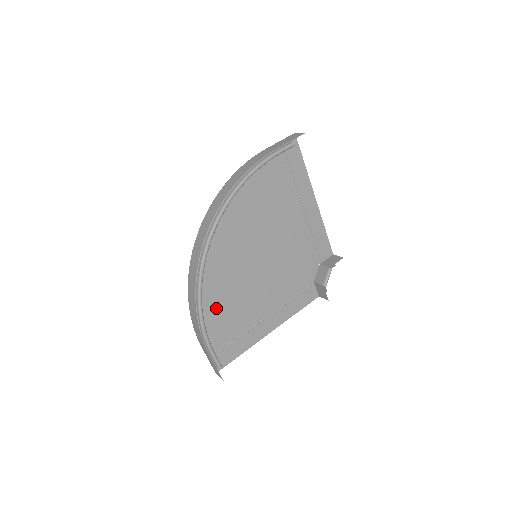
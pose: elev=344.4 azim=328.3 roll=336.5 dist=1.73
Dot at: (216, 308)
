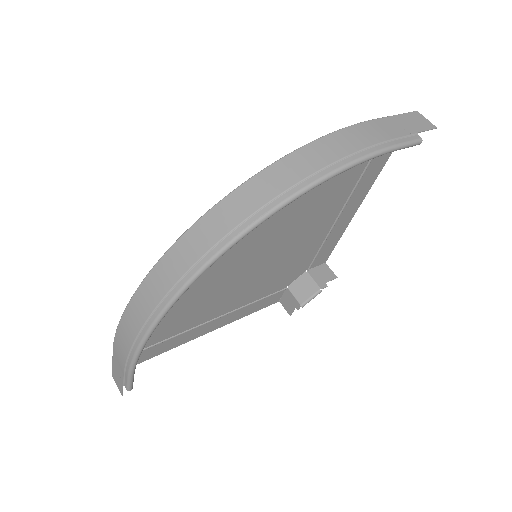
Dot at: occluded
